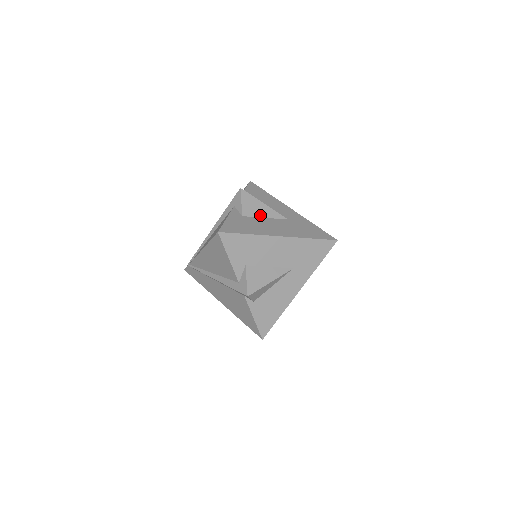
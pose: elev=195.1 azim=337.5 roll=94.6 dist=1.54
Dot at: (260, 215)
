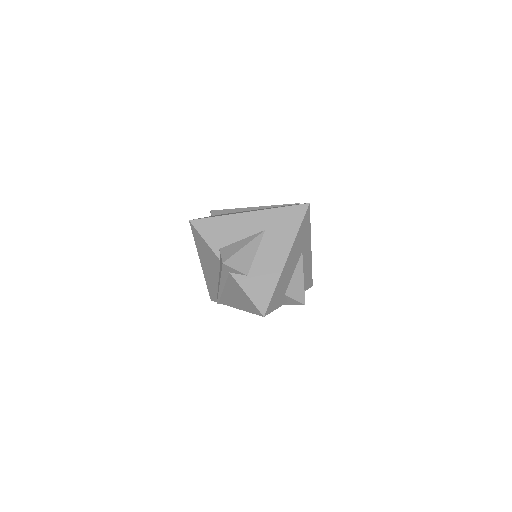
Dot at: (252, 257)
